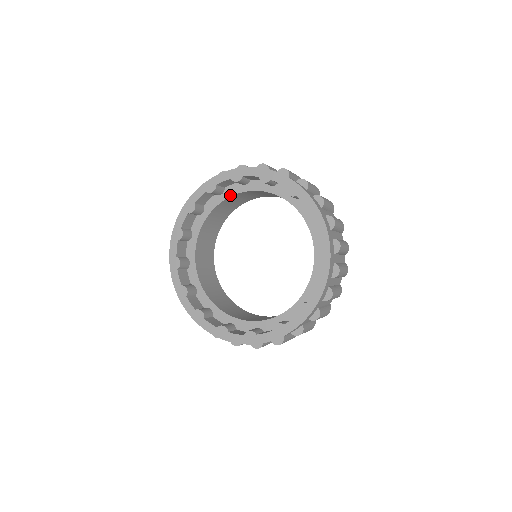
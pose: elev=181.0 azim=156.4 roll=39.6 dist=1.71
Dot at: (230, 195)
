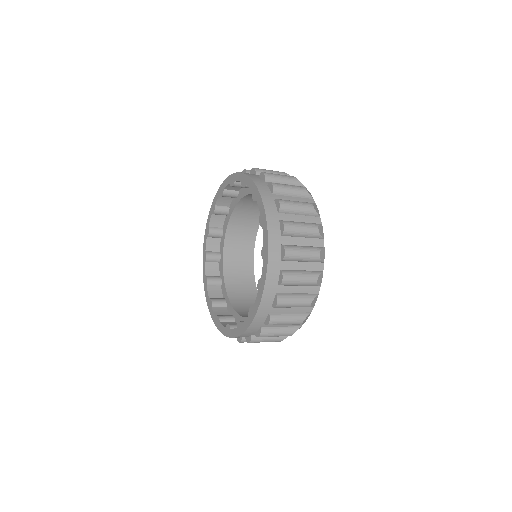
Dot at: (226, 229)
